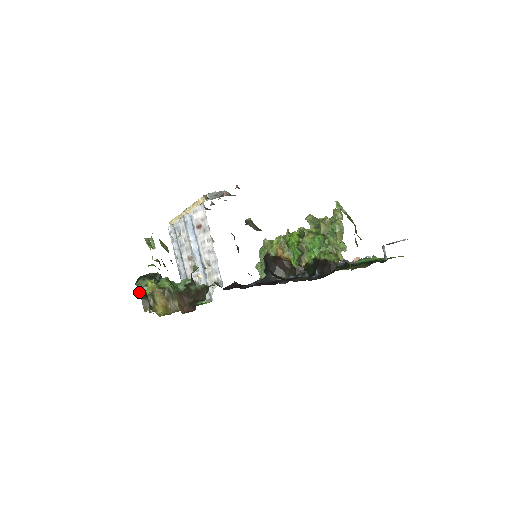
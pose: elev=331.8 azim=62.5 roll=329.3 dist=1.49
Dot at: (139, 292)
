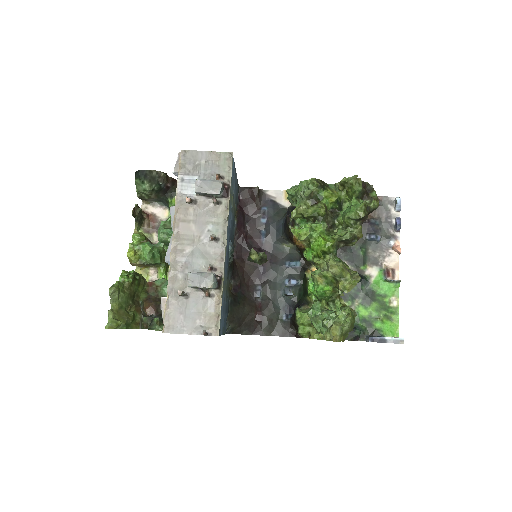
Dot at: (136, 191)
